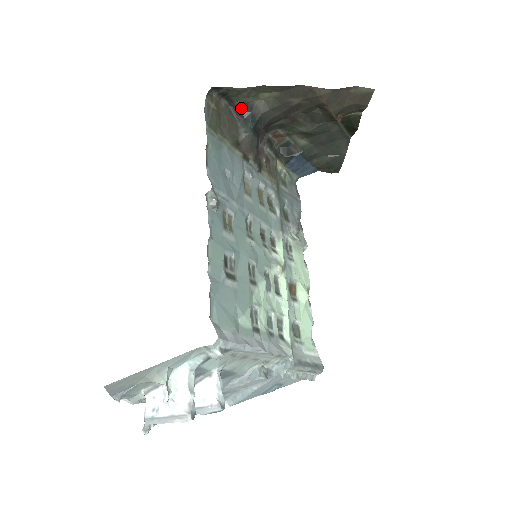
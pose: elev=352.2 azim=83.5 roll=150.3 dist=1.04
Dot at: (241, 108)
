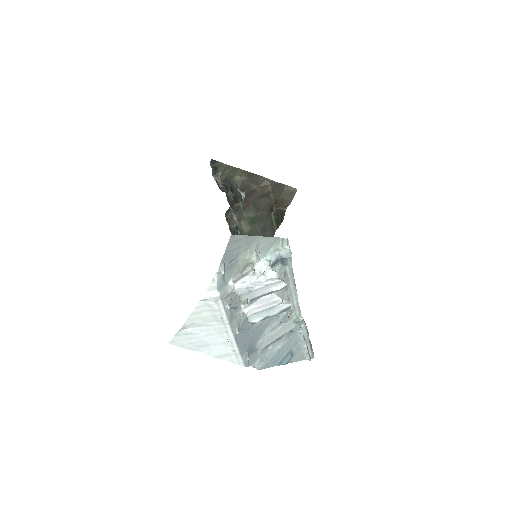
Dot at: (223, 182)
